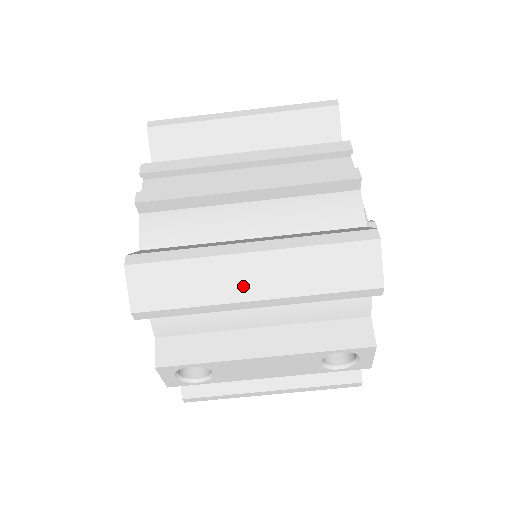
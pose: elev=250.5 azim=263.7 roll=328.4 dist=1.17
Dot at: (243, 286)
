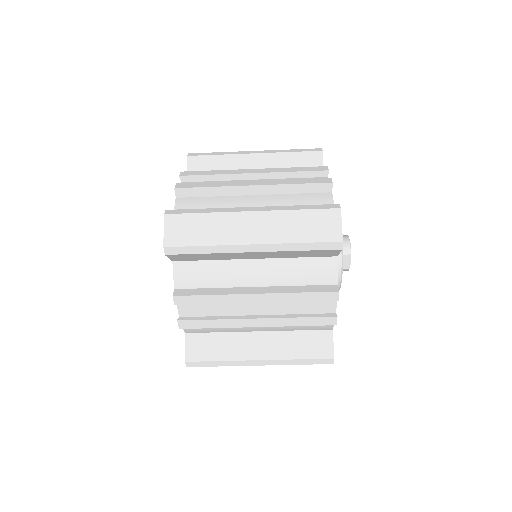
Dot at: occluded
